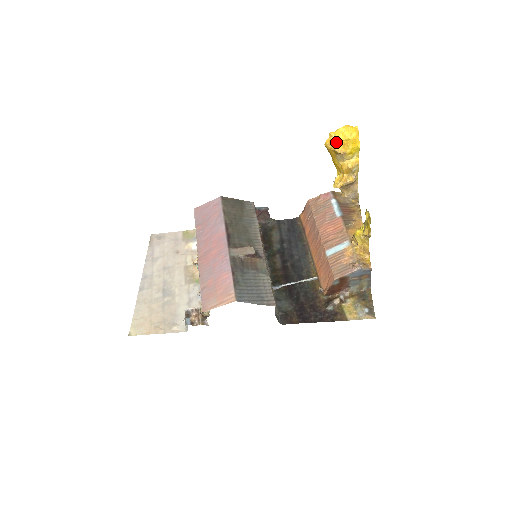
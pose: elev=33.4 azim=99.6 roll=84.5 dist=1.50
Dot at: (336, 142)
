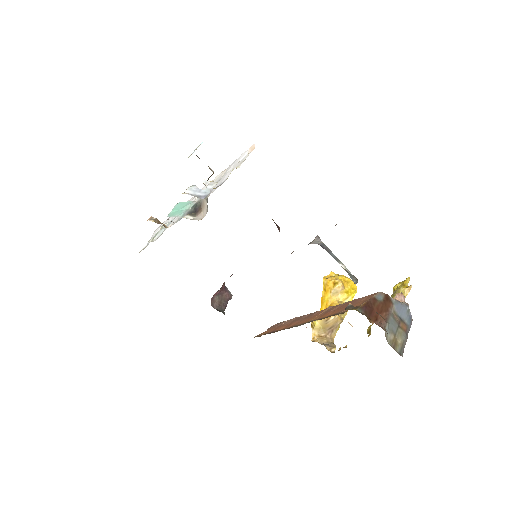
Dot at: (338, 276)
